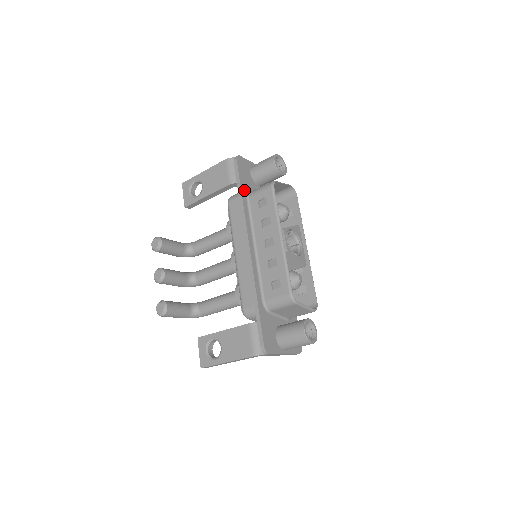
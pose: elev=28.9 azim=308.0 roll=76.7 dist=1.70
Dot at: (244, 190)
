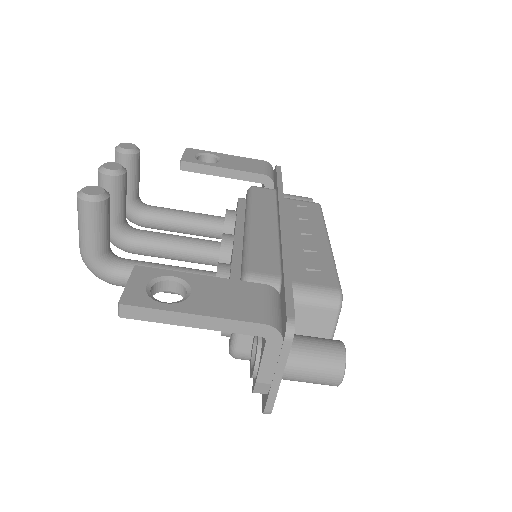
Dot at: occluded
